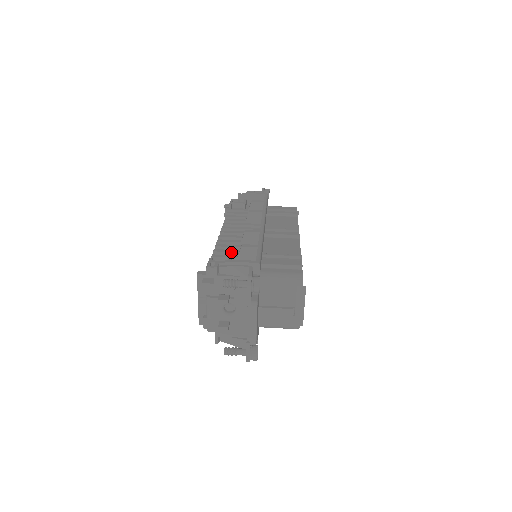
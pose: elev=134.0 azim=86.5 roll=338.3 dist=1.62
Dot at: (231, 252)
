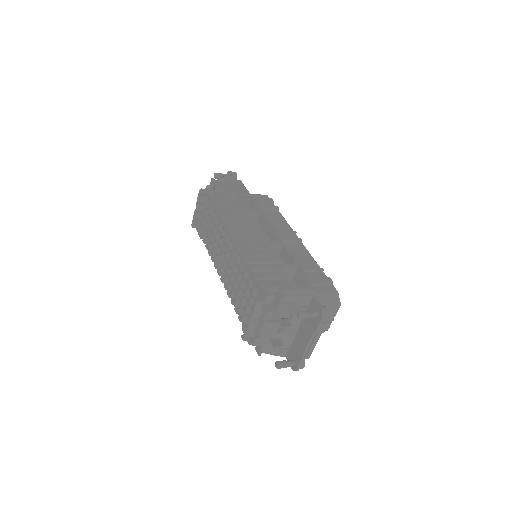
Dot at: (266, 269)
